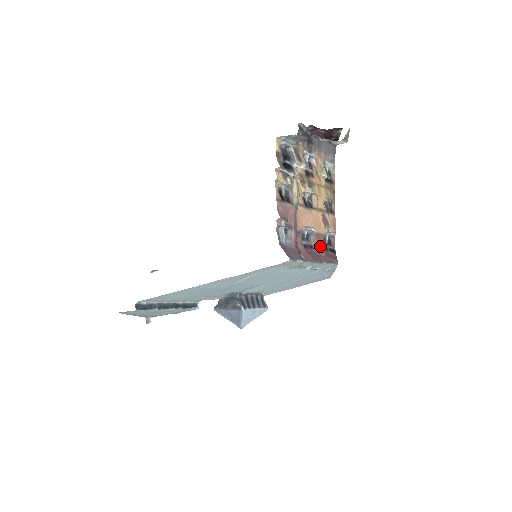
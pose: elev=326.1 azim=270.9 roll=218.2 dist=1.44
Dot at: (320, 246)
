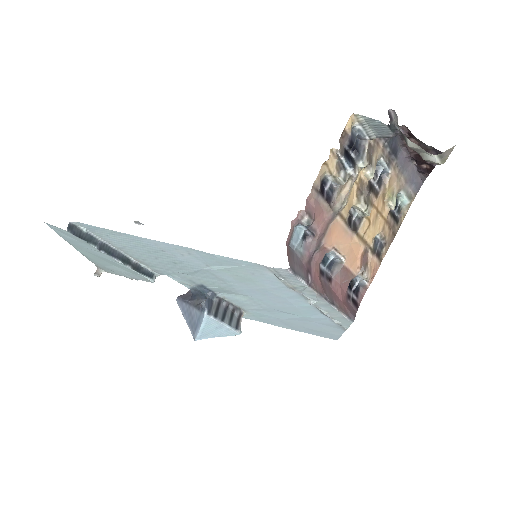
Dot at: (342, 286)
